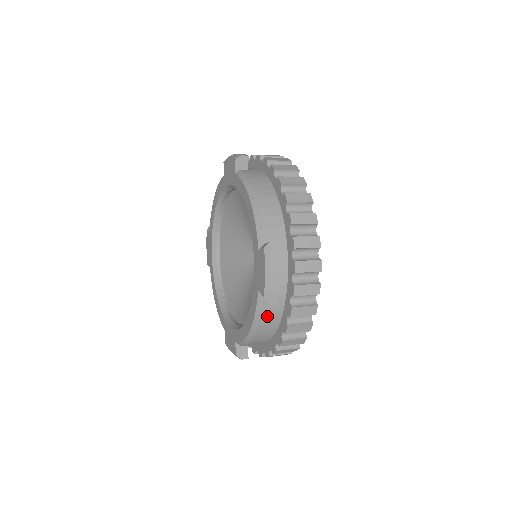
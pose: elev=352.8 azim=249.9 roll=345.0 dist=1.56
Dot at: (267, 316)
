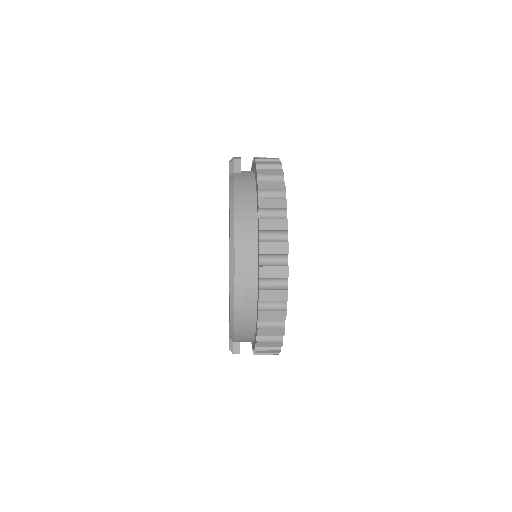
Dot at: (241, 317)
